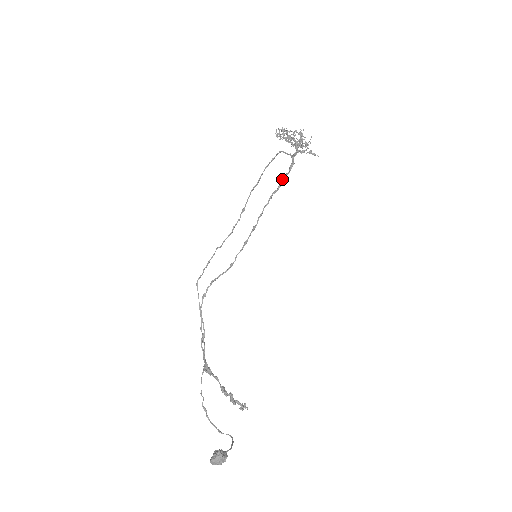
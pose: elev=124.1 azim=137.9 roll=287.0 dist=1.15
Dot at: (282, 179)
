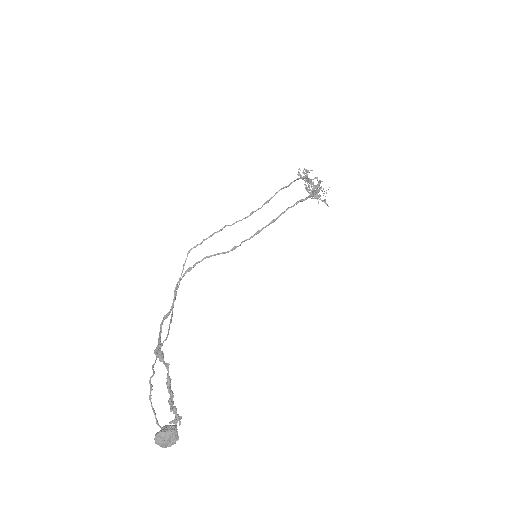
Dot at: (310, 194)
